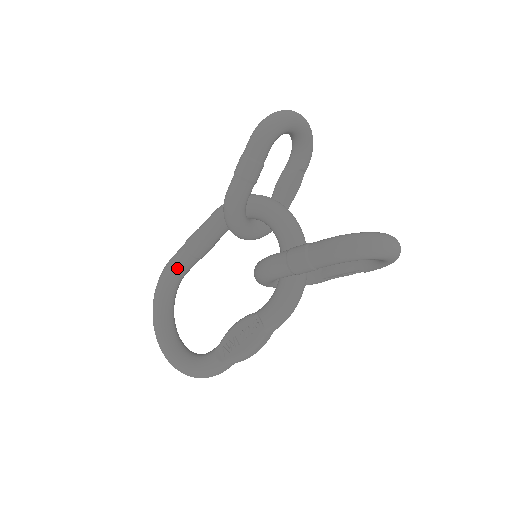
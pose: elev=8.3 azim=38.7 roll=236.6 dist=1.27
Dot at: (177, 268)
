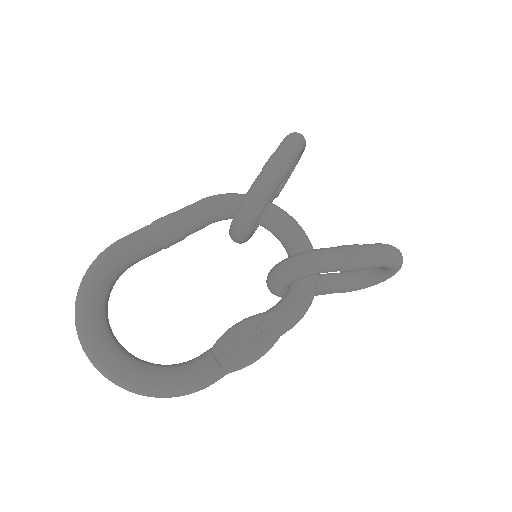
Dot at: (137, 251)
